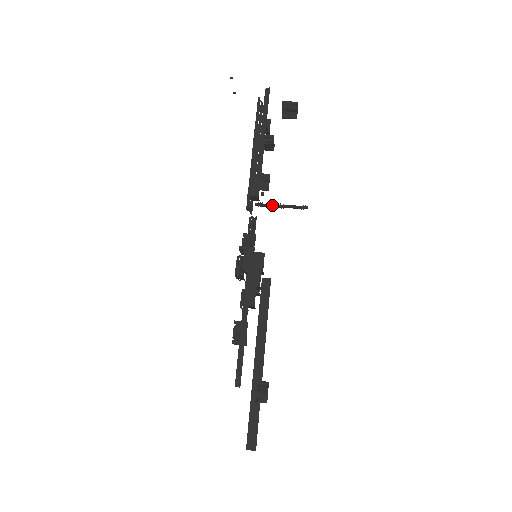
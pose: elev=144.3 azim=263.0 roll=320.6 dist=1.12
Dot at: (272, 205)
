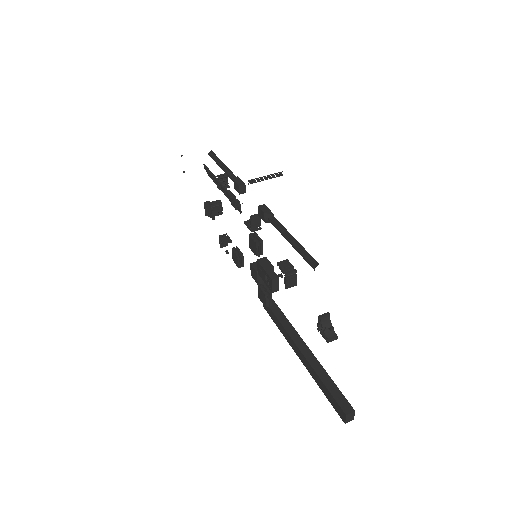
Dot at: (259, 179)
